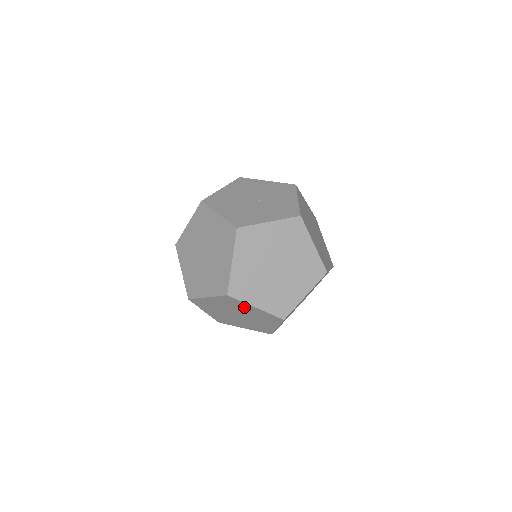
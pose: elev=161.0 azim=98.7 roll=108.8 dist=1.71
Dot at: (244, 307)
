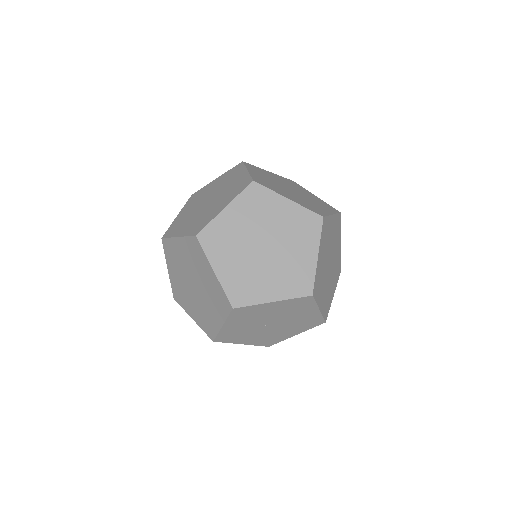
Dot at: (273, 208)
